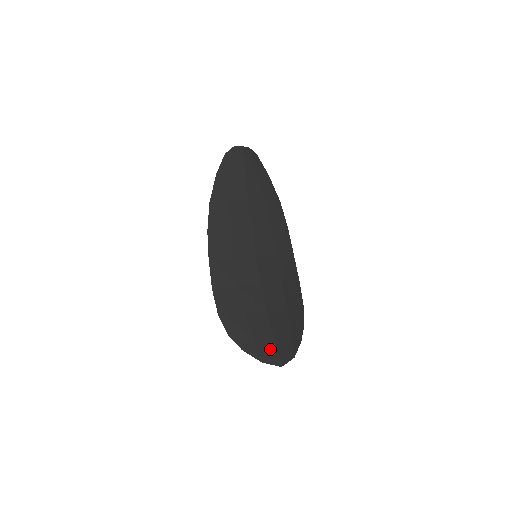
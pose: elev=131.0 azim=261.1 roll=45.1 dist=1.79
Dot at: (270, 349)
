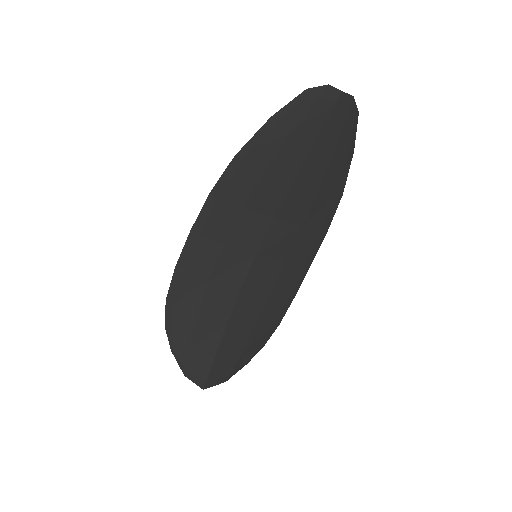
Dot at: (202, 367)
